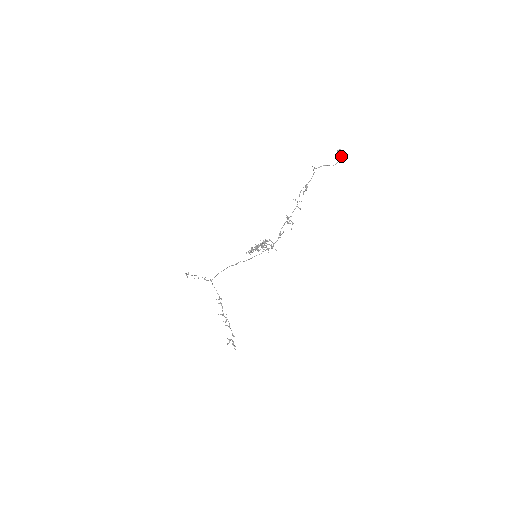
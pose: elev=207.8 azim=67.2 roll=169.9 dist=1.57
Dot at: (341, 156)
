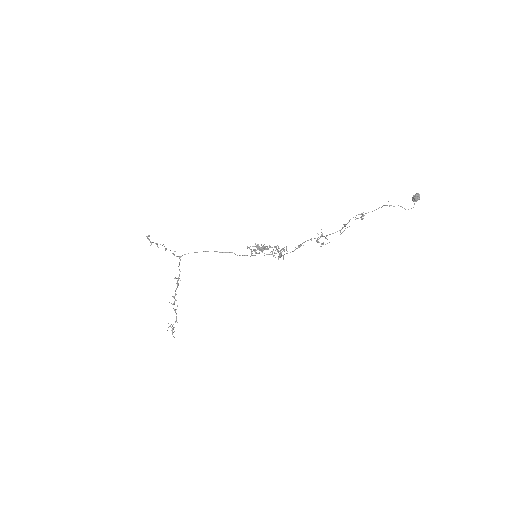
Dot at: (416, 201)
